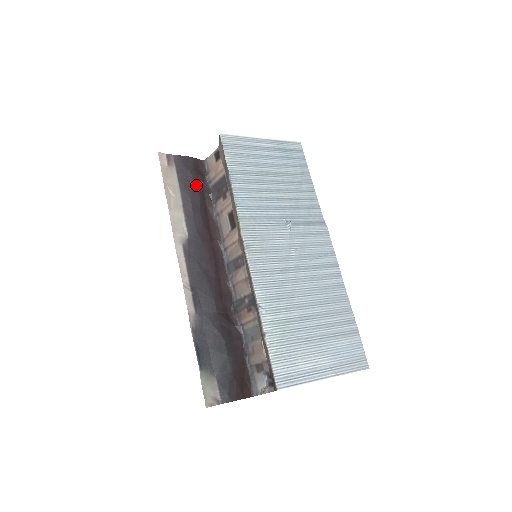
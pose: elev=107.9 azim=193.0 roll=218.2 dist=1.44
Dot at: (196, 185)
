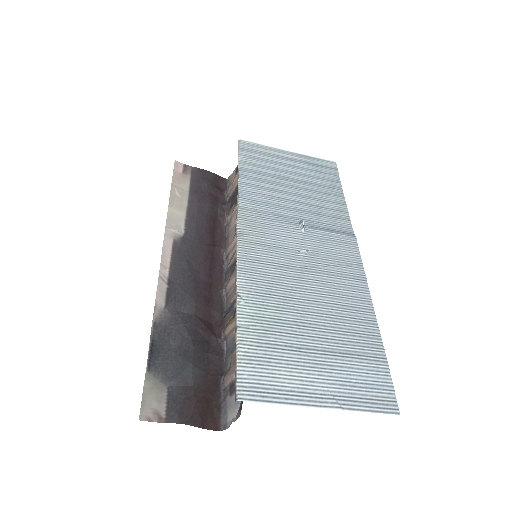
Dot at: (209, 194)
